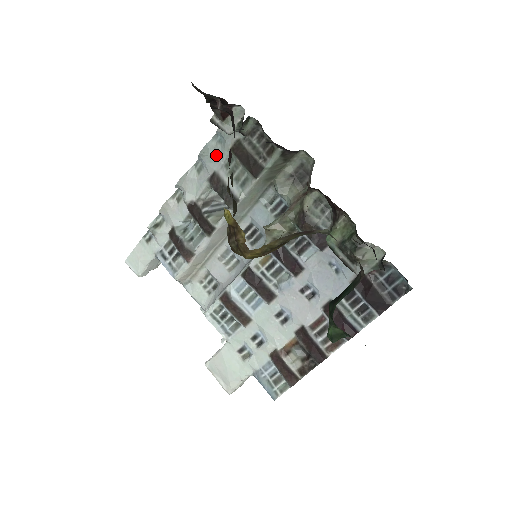
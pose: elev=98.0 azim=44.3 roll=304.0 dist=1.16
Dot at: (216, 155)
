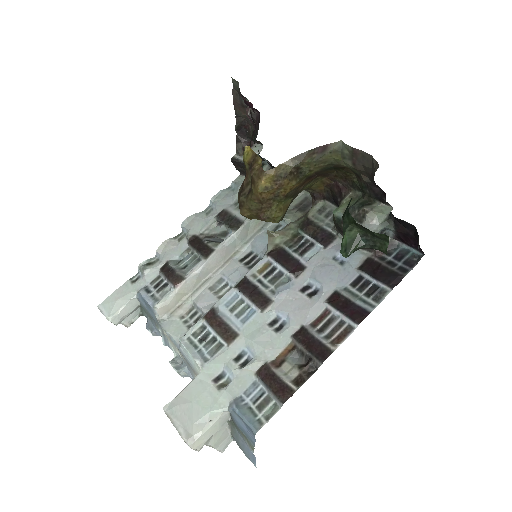
Dot at: (227, 198)
